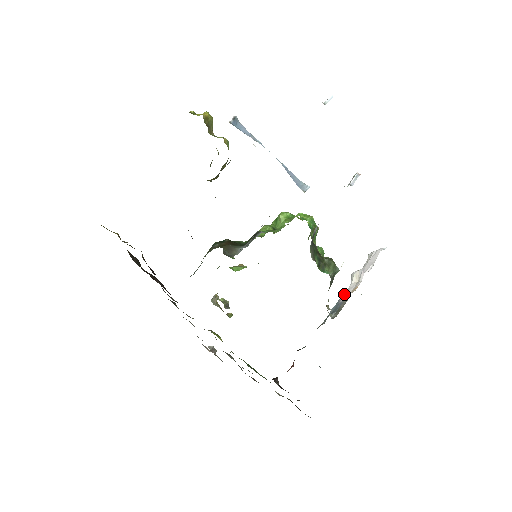
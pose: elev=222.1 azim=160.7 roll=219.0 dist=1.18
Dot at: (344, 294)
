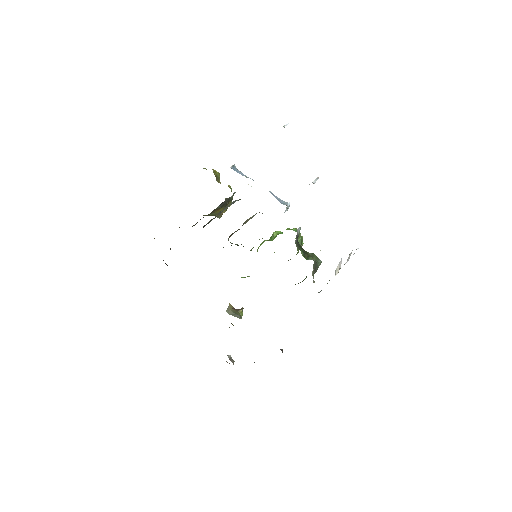
Dot at: occluded
